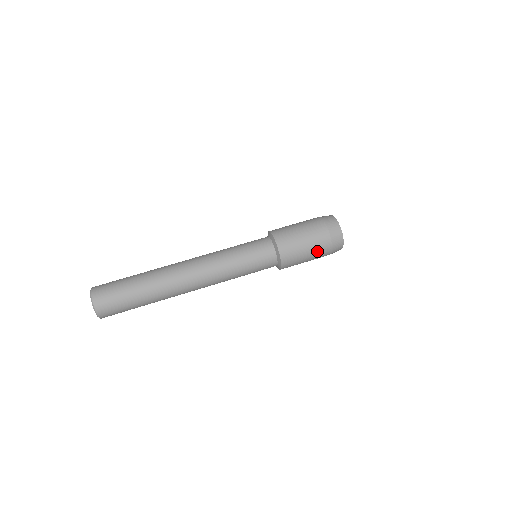
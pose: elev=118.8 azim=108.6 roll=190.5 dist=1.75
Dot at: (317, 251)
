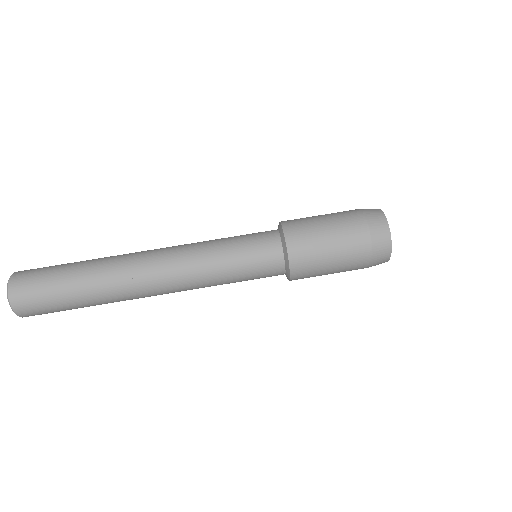
Dot at: (347, 265)
